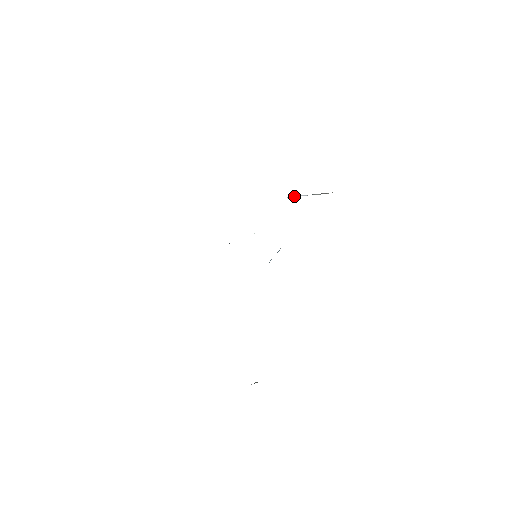
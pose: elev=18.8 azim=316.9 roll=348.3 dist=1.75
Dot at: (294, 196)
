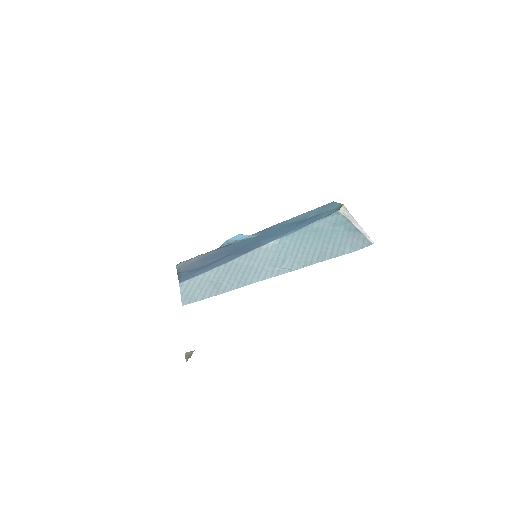
Dot at: (362, 232)
